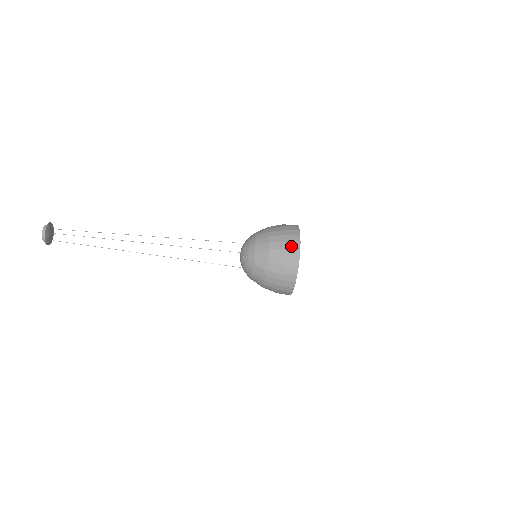
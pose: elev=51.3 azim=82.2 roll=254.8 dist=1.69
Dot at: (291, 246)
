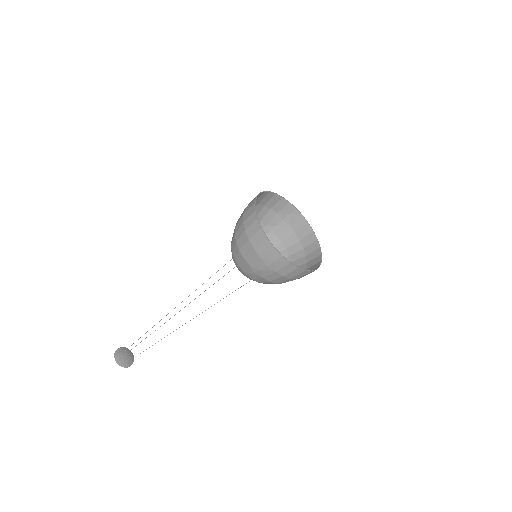
Dot at: (252, 231)
